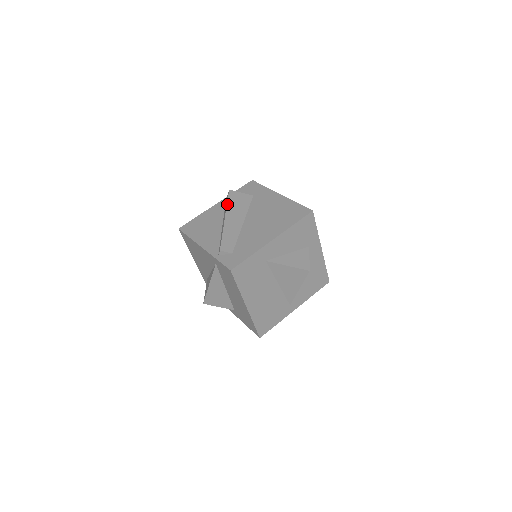
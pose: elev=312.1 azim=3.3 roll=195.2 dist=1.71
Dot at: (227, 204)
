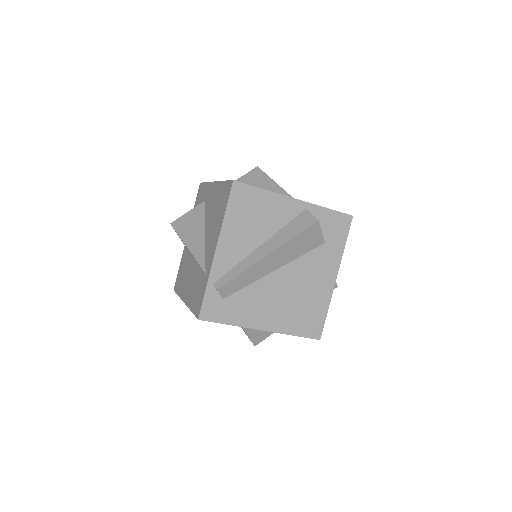
Dot at: (293, 238)
